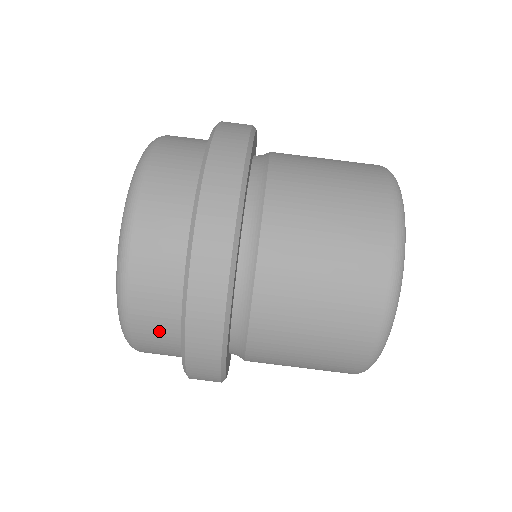
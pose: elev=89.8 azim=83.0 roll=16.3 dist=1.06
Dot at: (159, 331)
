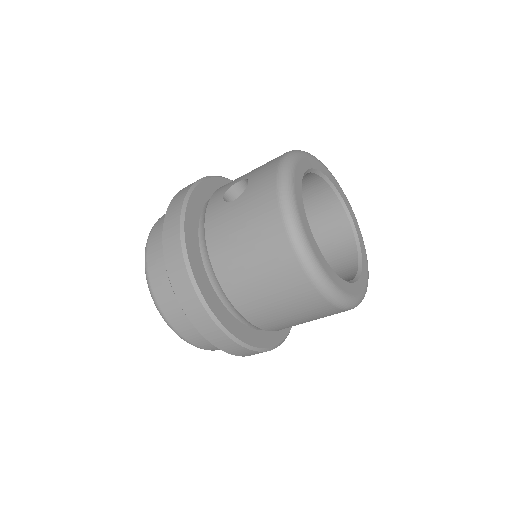
Dot at: occluded
